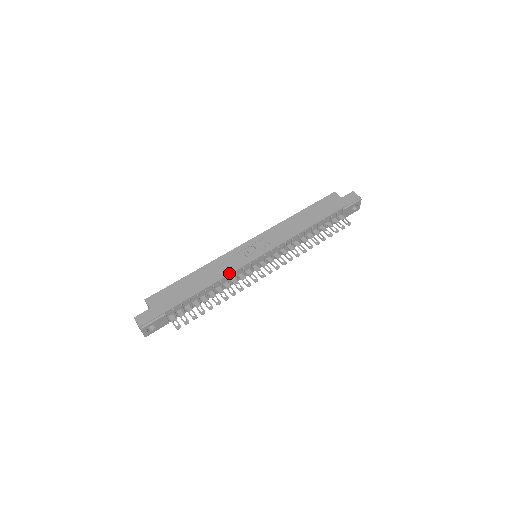
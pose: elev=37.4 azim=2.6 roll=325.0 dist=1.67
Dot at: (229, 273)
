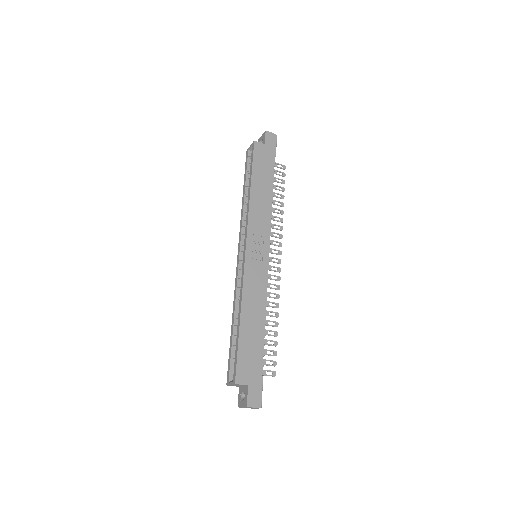
Dot at: (266, 293)
